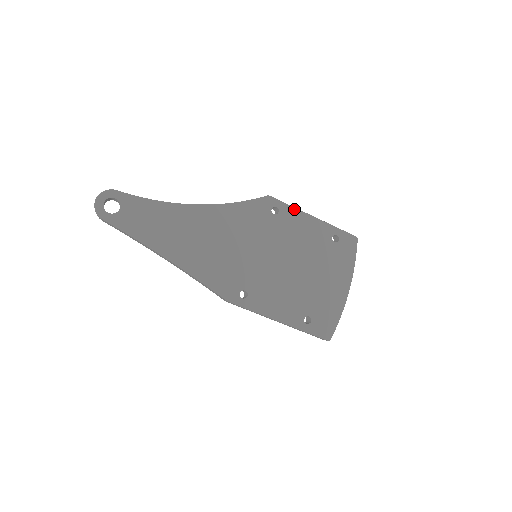
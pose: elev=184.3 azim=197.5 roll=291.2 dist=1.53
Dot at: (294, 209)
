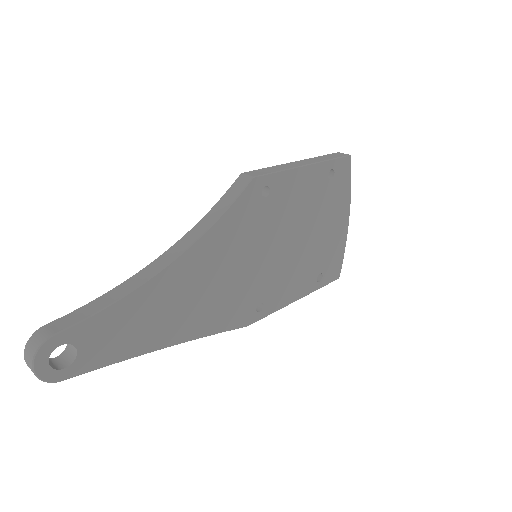
Dot at: (285, 173)
